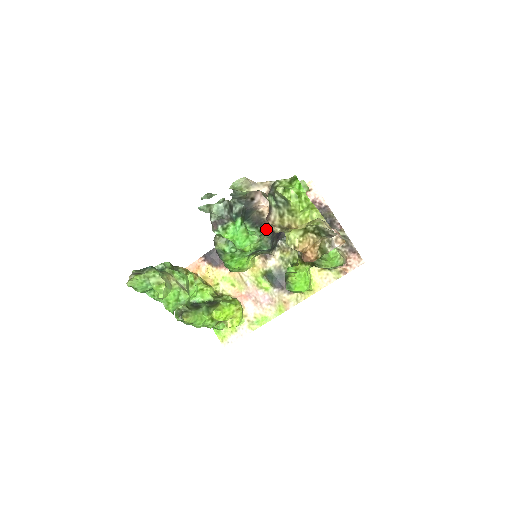
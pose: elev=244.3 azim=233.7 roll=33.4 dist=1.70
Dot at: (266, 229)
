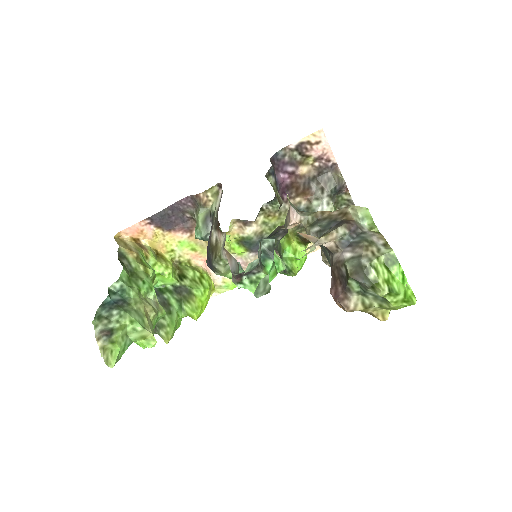
Dot at: occluded
